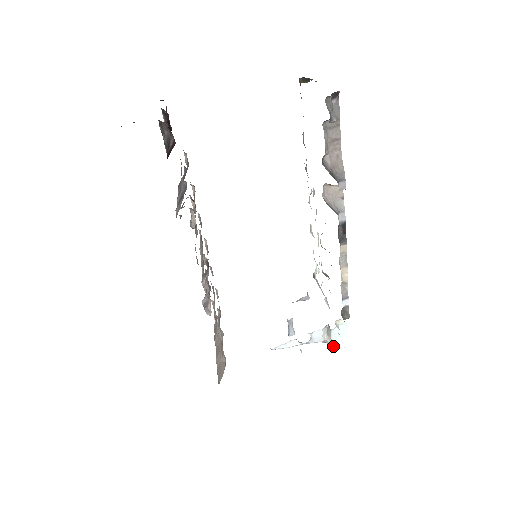
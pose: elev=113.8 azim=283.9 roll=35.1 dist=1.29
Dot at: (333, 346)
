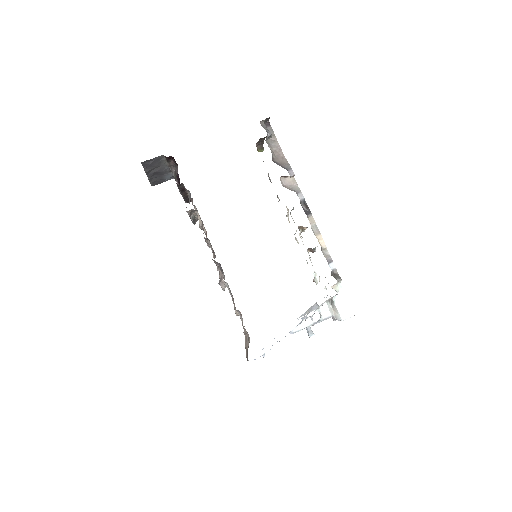
Dot at: (341, 317)
